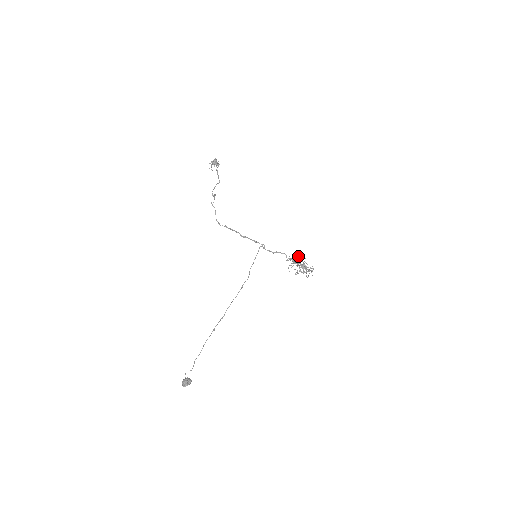
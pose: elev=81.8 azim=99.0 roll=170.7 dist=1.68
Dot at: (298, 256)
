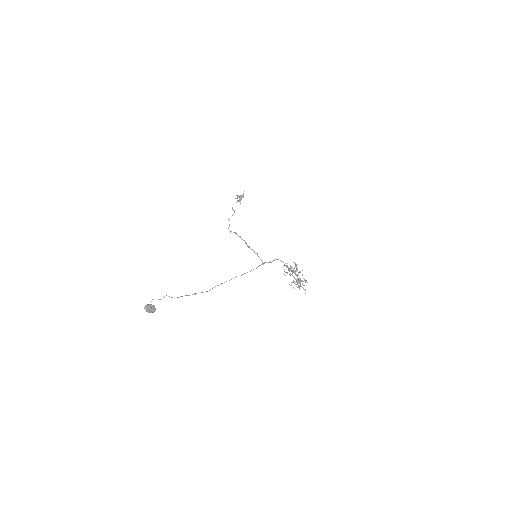
Dot at: (295, 266)
